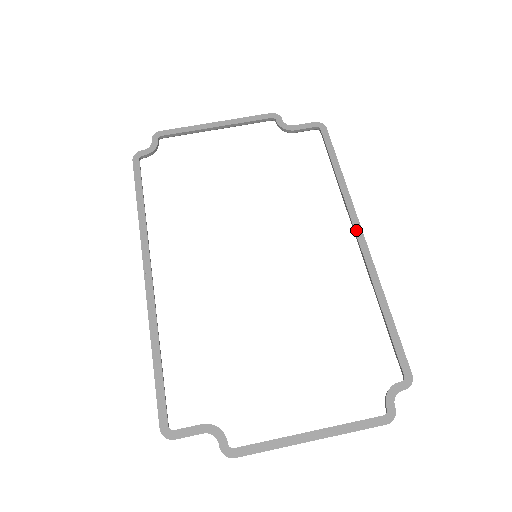
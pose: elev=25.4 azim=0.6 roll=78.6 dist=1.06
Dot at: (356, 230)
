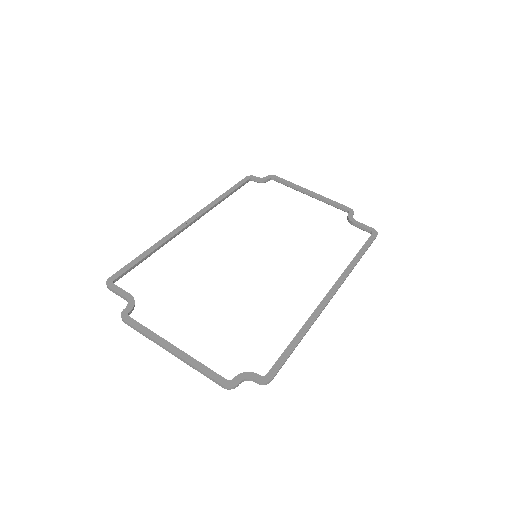
Dot at: (332, 289)
